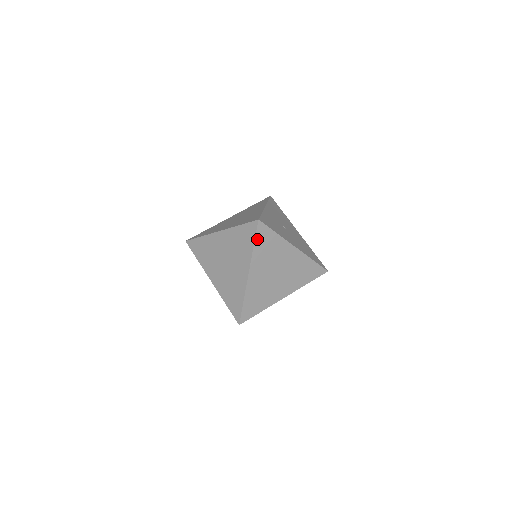
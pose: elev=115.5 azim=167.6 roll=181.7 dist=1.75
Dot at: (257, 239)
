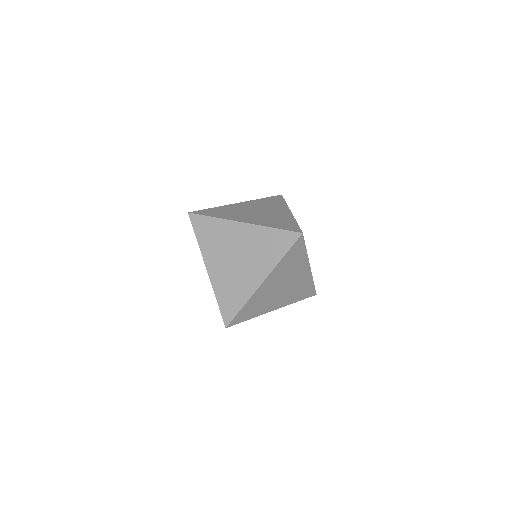
Dot at: (290, 251)
